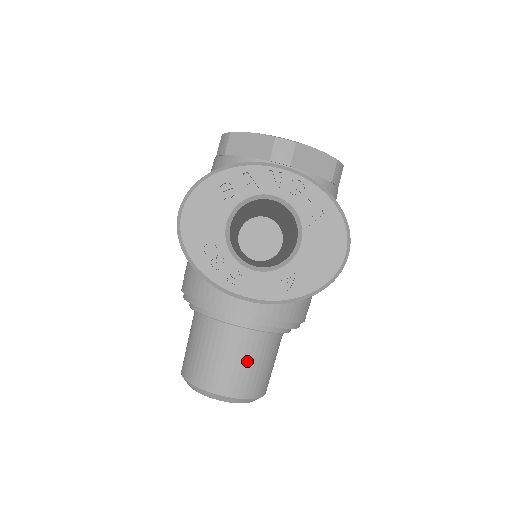
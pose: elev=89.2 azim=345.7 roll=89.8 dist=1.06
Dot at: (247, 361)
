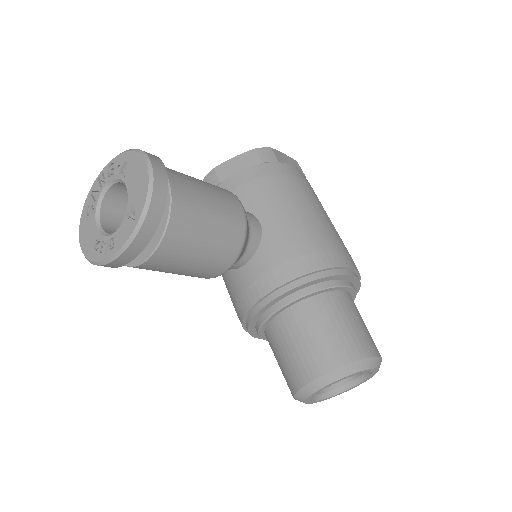
Dot at: (308, 335)
